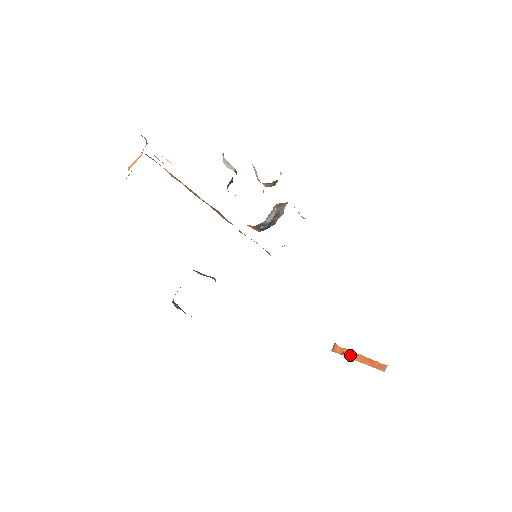
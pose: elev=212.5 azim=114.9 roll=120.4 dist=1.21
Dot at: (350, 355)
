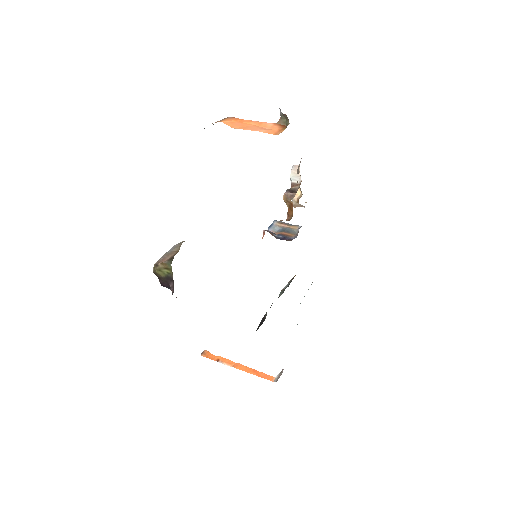
Dot at: (228, 363)
